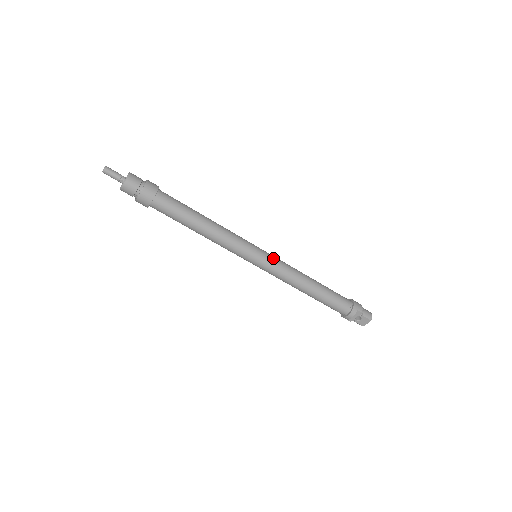
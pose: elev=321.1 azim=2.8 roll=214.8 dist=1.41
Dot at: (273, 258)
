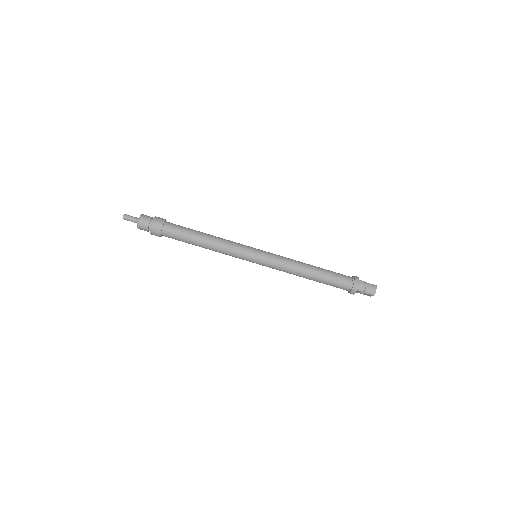
Dot at: (269, 259)
